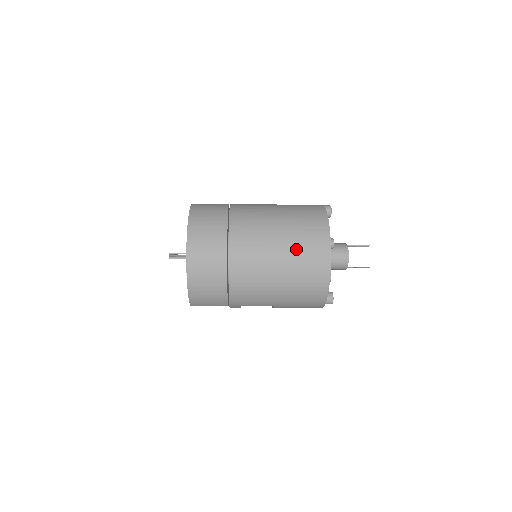
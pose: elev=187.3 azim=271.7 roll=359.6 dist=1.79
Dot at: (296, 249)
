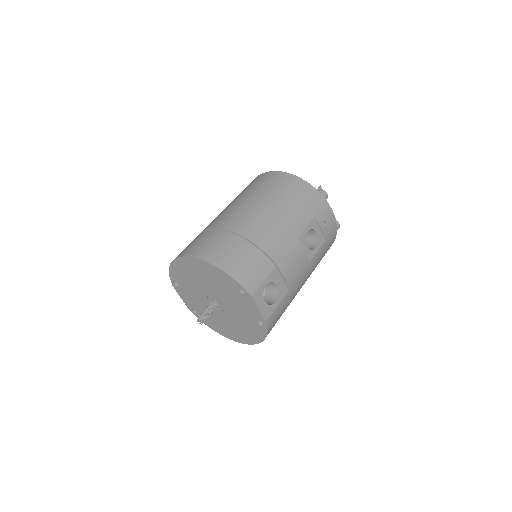
Dot at: occluded
